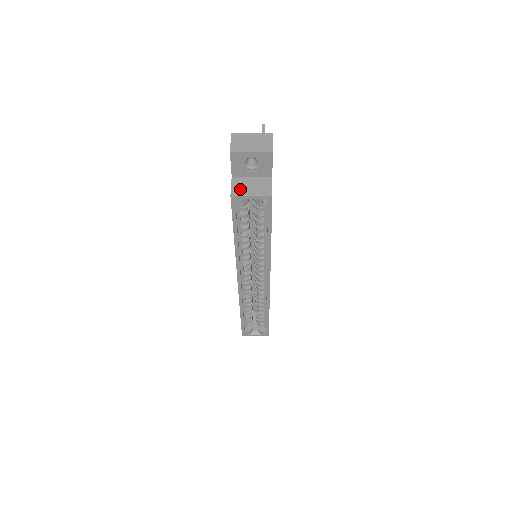
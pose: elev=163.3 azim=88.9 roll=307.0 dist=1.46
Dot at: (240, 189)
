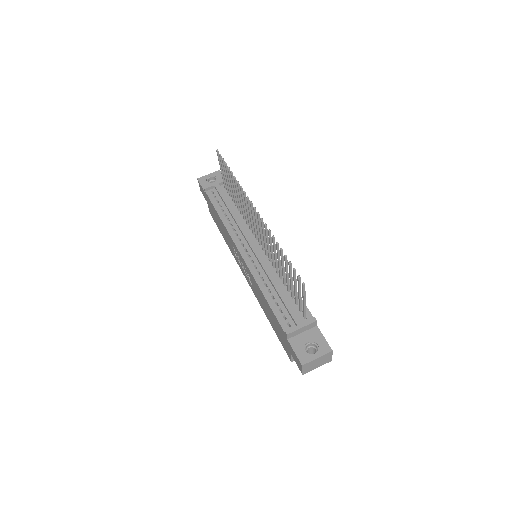
Dot at: occluded
